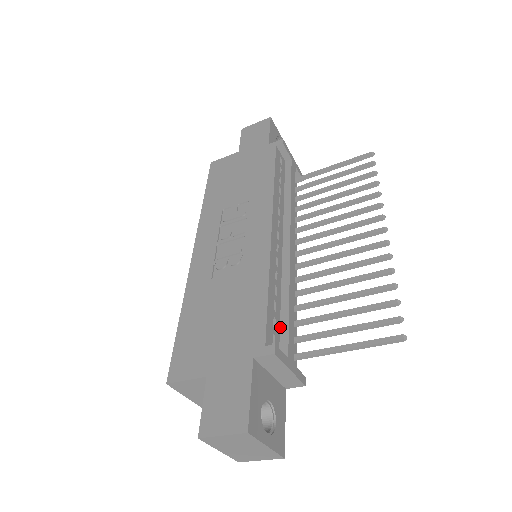
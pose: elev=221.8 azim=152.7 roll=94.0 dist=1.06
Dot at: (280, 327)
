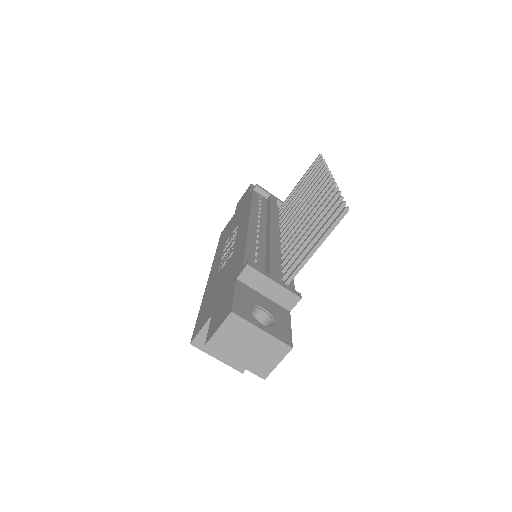
Dot at: (265, 266)
